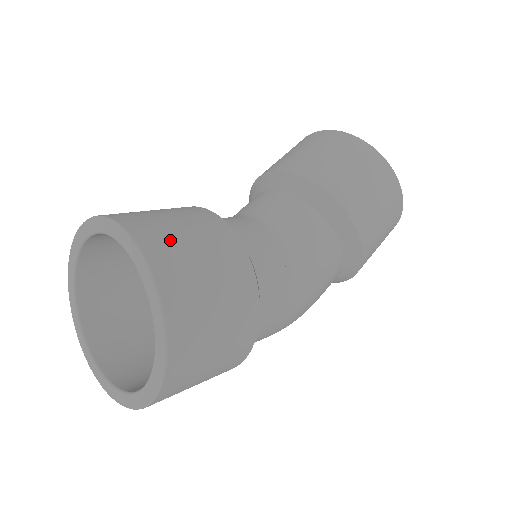
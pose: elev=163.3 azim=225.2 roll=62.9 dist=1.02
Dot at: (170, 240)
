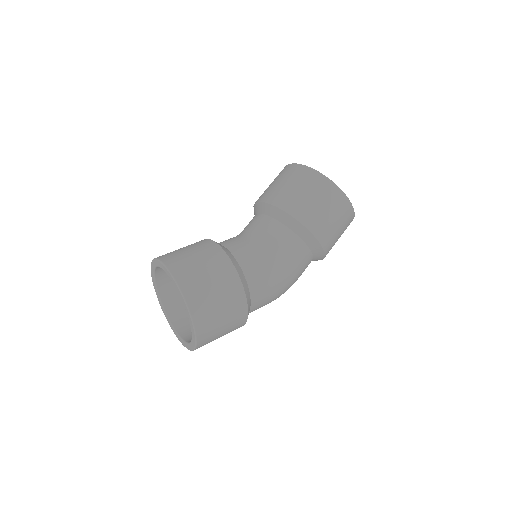
Dot at: (188, 267)
